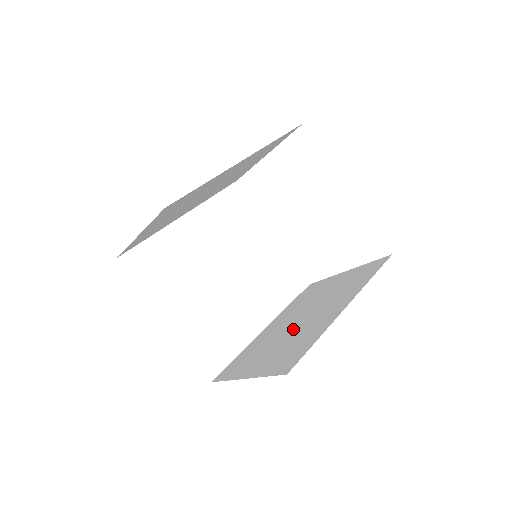
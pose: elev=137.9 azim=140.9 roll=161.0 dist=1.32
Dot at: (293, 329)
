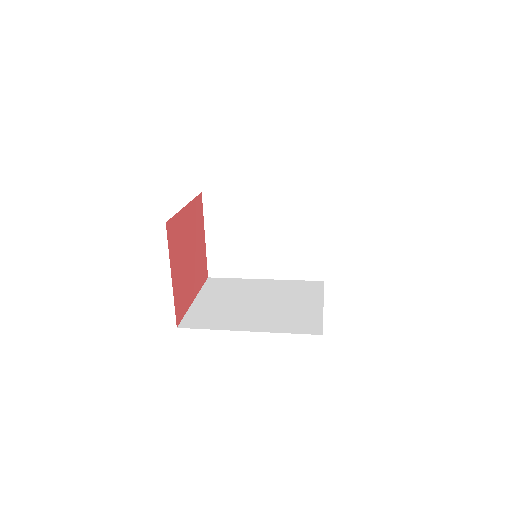
Dot at: occluded
